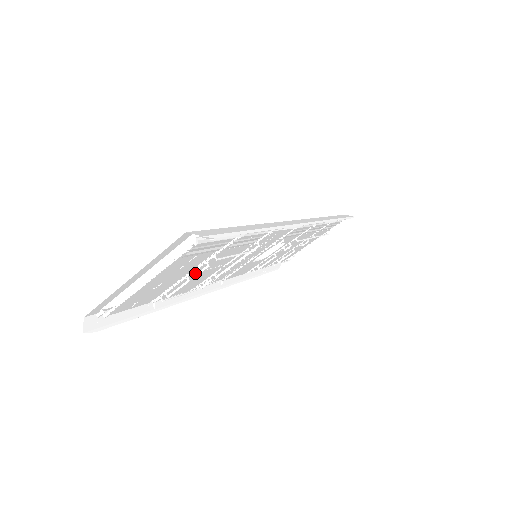
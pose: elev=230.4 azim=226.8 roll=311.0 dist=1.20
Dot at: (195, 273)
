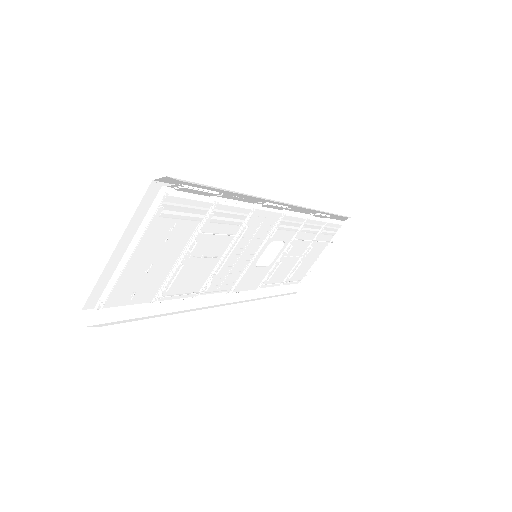
Dot at: (188, 259)
